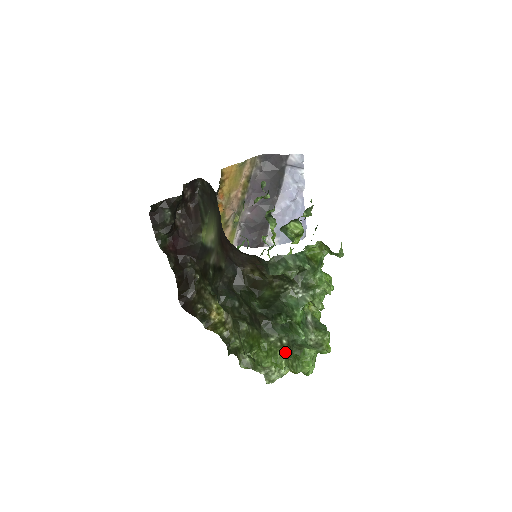
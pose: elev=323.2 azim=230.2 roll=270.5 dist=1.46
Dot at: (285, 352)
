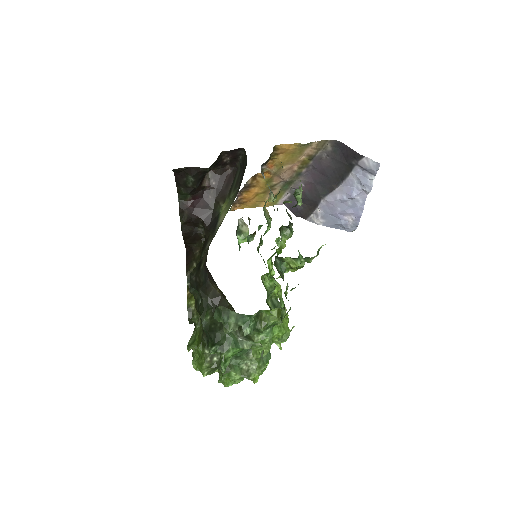
Dot at: (210, 367)
